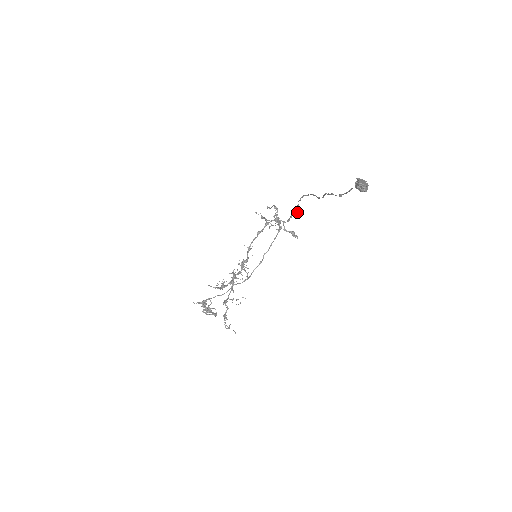
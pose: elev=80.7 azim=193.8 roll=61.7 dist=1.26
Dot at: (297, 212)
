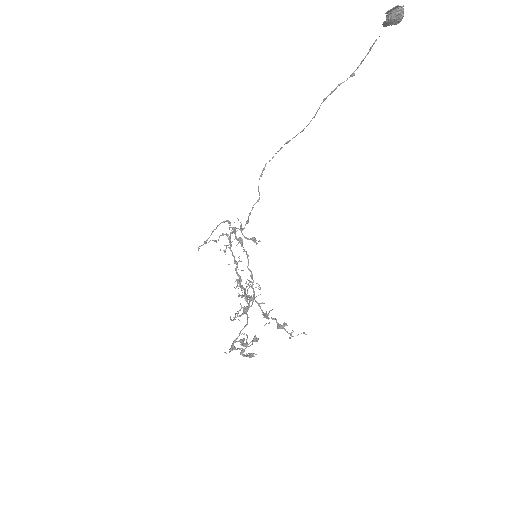
Dot at: (259, 198)
